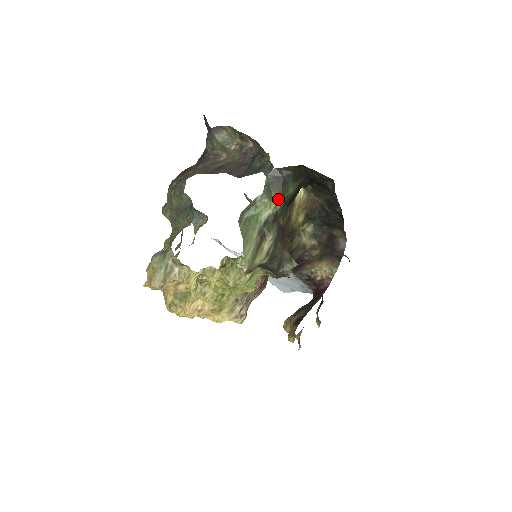
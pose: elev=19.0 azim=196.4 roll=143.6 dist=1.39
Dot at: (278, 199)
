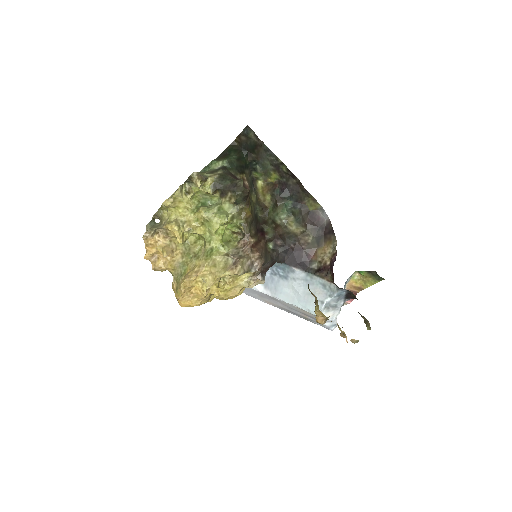
Dot at: (223, 159)
